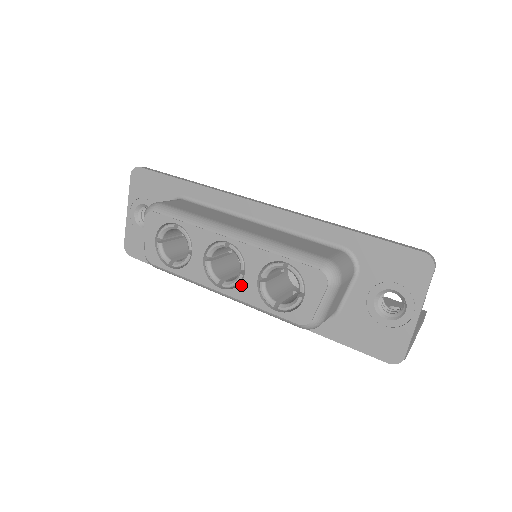
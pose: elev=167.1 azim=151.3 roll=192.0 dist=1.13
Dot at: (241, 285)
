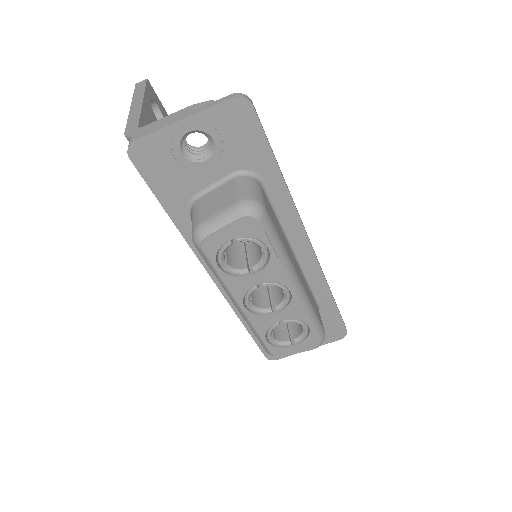
Dot at: (264, 317)
